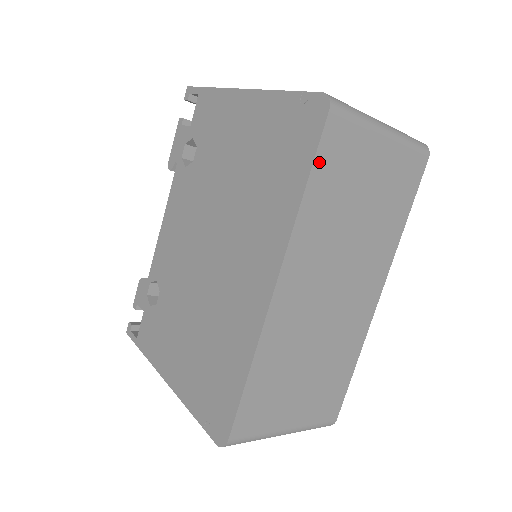
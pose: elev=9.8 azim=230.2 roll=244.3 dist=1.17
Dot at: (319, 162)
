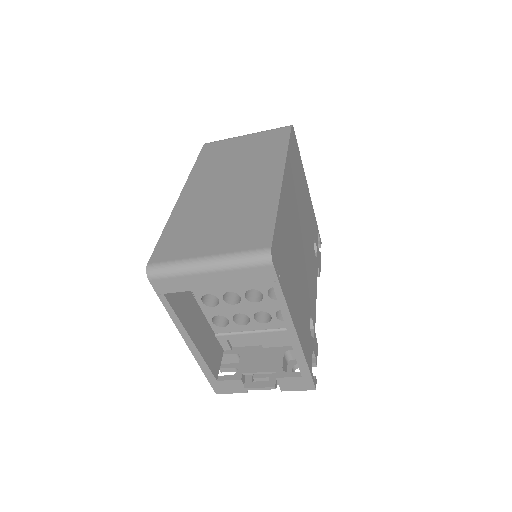
Dot at: (202, 155)
